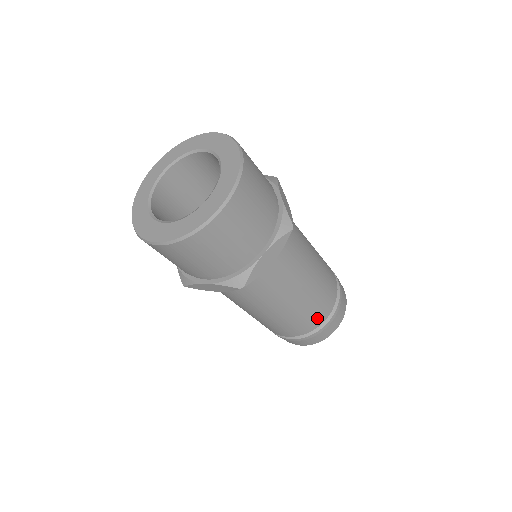
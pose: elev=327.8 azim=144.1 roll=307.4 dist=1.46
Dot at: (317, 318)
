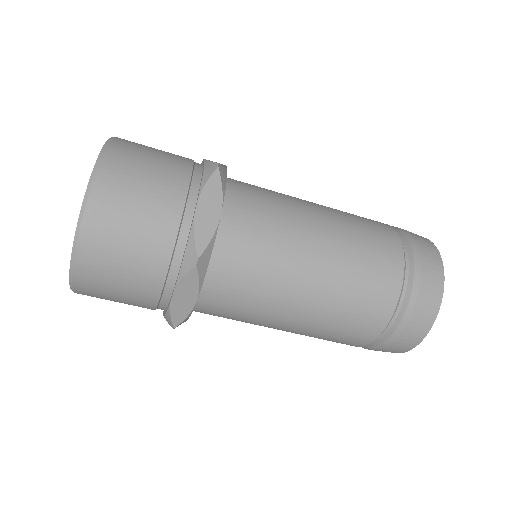
Dot at: (359, 335)
